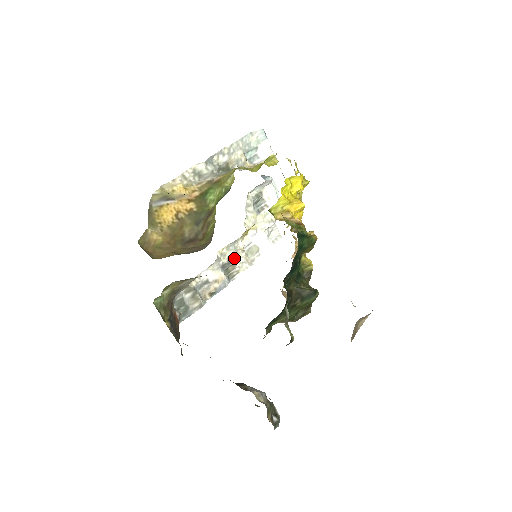
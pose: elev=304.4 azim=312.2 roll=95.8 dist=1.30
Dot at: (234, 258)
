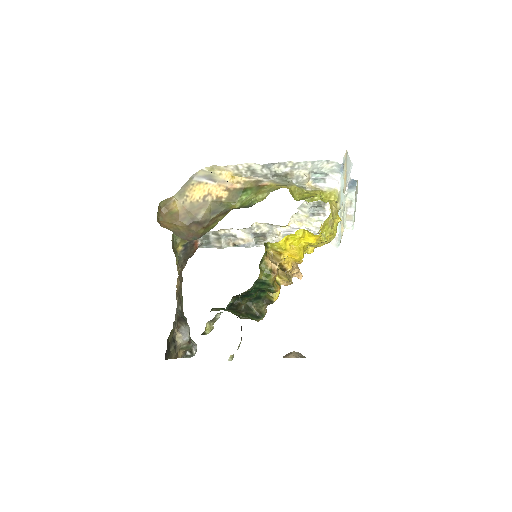
Dot at: (268, 234)
